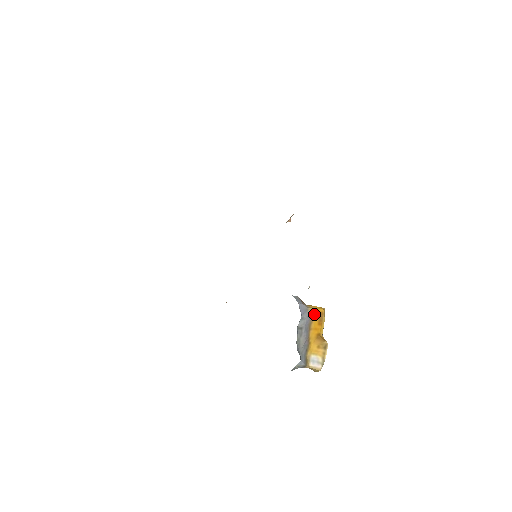
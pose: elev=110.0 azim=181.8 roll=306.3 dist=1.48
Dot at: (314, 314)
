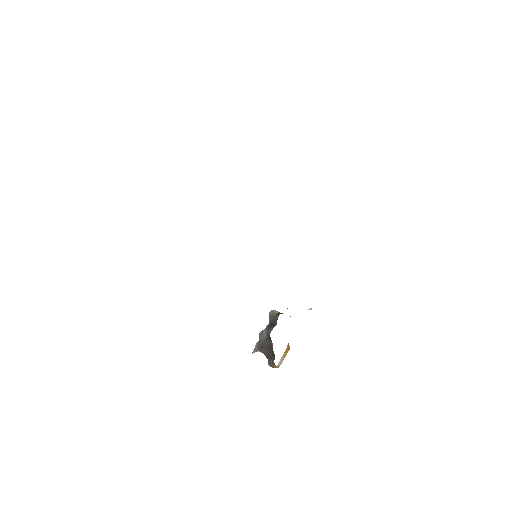
Dot at: occluded
